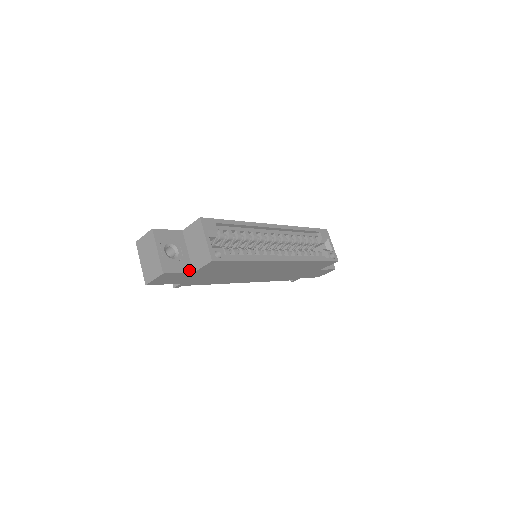
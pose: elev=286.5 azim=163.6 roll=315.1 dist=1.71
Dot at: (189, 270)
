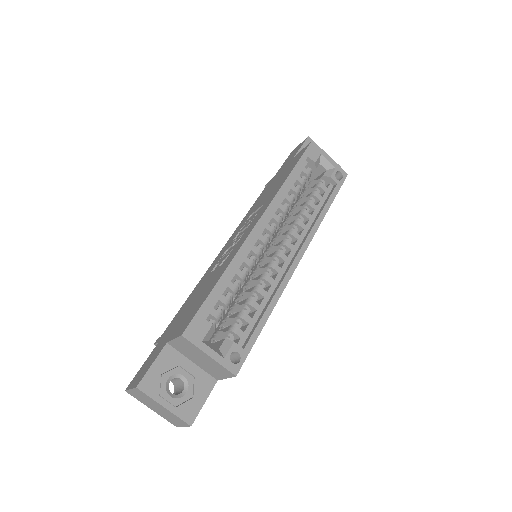
Dot at: (211, 384)
